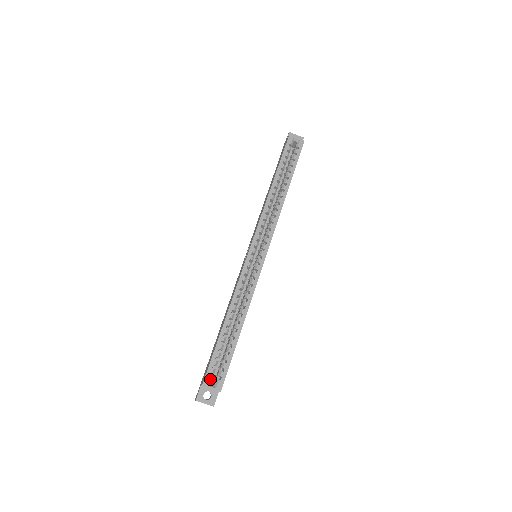
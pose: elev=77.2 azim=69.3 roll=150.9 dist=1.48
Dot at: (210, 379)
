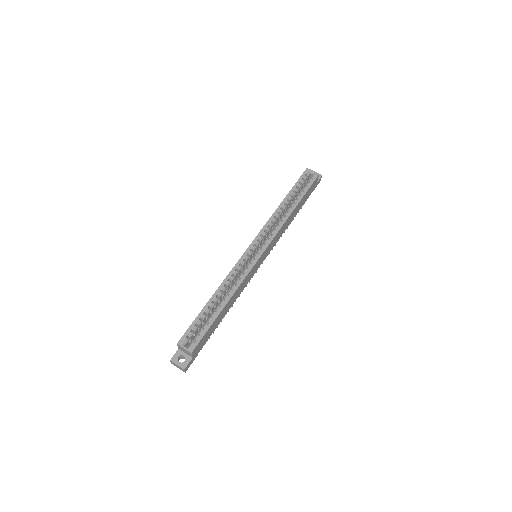
Dot at: (185, 340)
